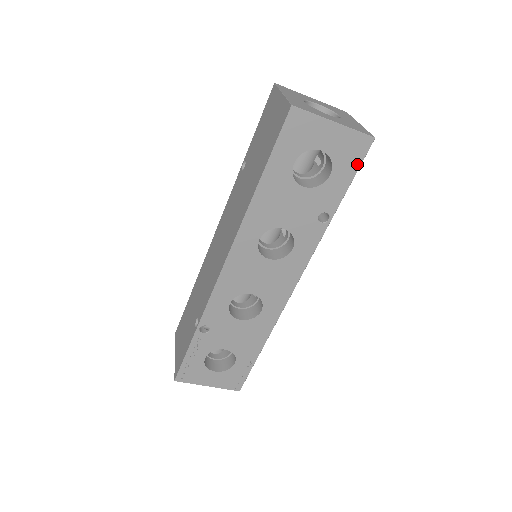
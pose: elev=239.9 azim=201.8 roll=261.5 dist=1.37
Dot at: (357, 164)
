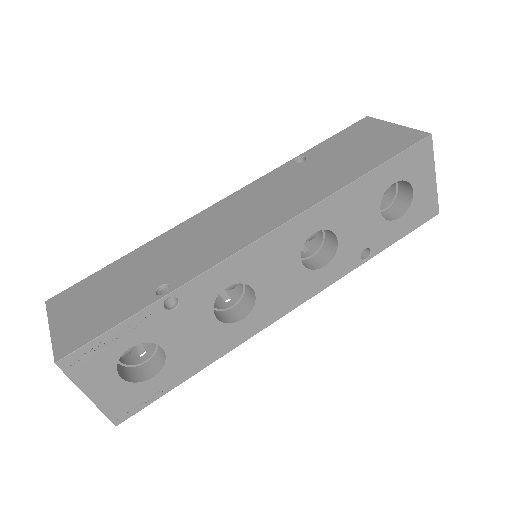
Dot at: (417, 225)
